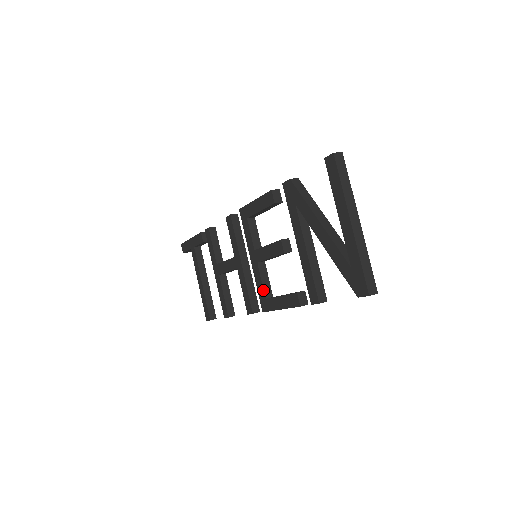
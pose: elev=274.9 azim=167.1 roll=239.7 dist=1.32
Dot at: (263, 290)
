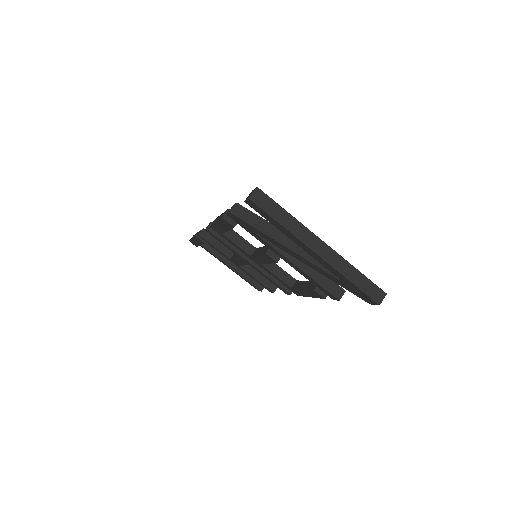
Dot at: (284, 283)
